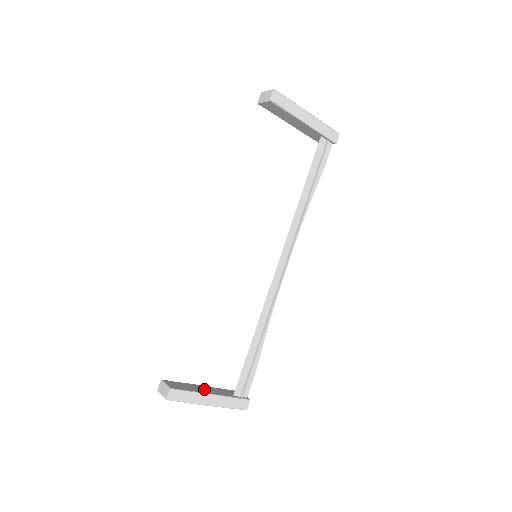
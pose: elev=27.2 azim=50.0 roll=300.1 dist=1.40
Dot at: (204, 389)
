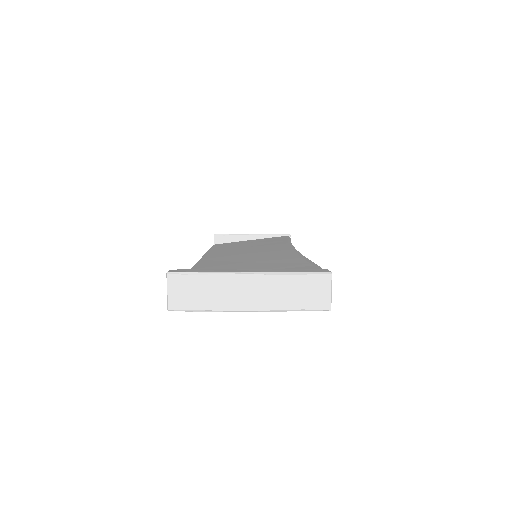
Dot at: occluded
